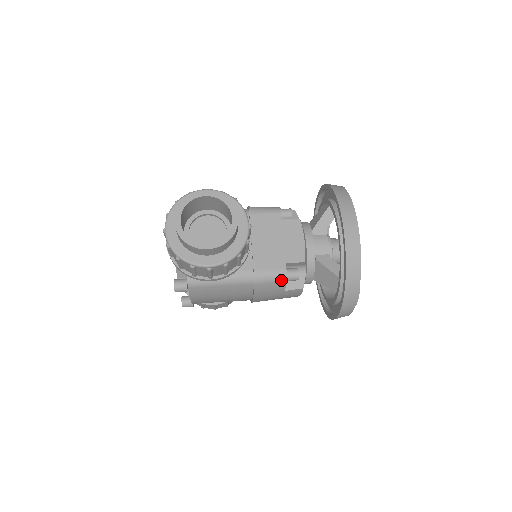
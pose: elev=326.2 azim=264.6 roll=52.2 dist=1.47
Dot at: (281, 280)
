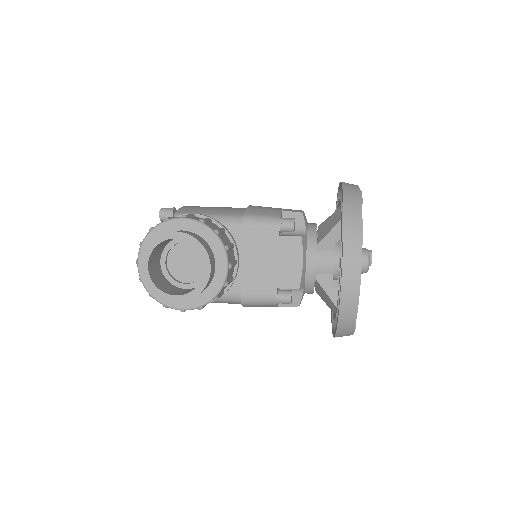
Dot at: (271, 304)
